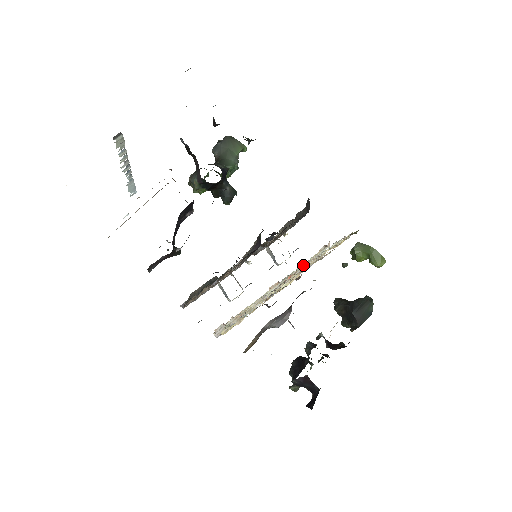
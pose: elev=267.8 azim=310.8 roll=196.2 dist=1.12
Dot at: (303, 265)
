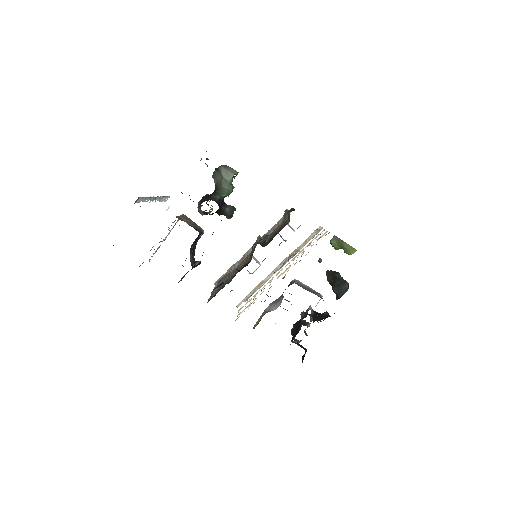
Dot at: occluded
